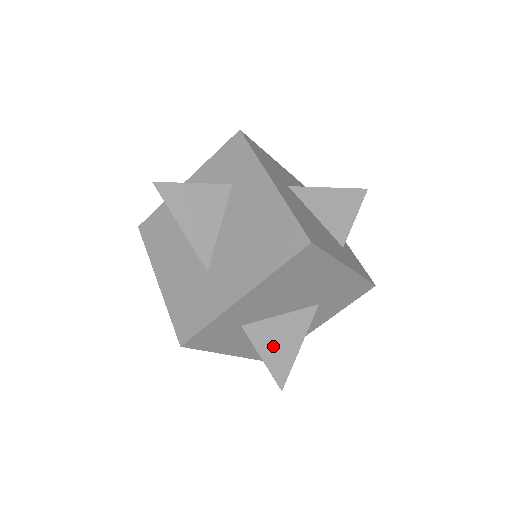
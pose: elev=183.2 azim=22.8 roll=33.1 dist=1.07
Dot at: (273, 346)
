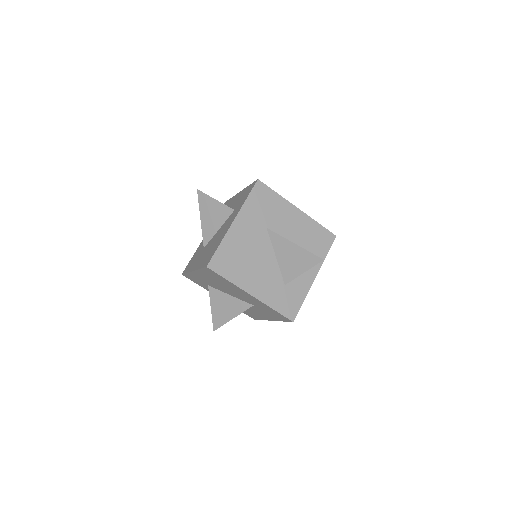
Dot at: (219, 307)
